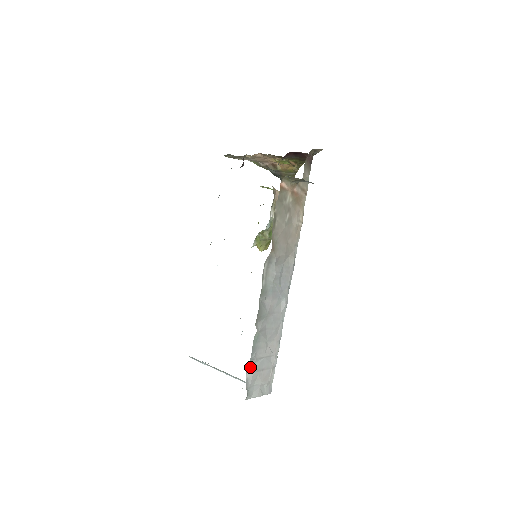
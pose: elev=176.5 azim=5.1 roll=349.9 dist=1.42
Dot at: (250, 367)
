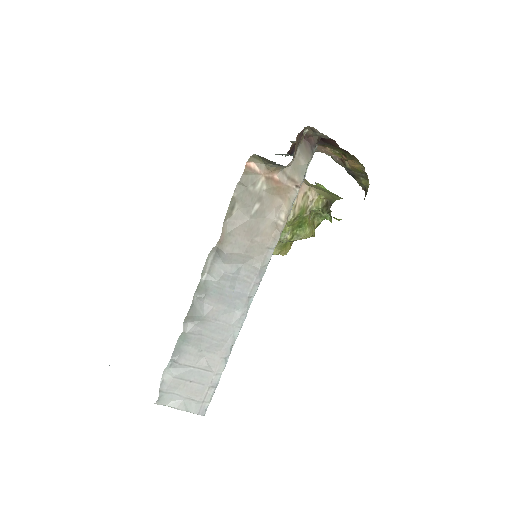
Dot at: (169, 369)
